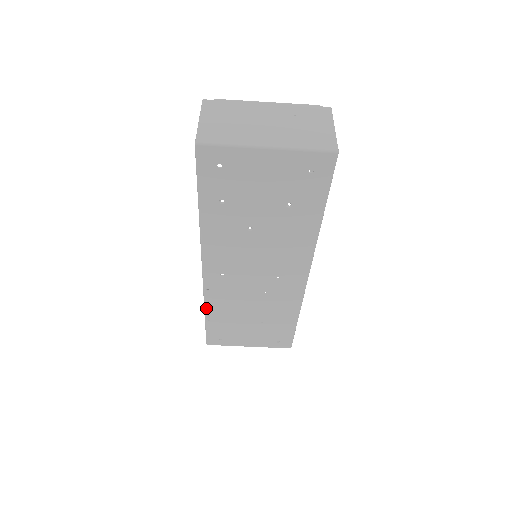
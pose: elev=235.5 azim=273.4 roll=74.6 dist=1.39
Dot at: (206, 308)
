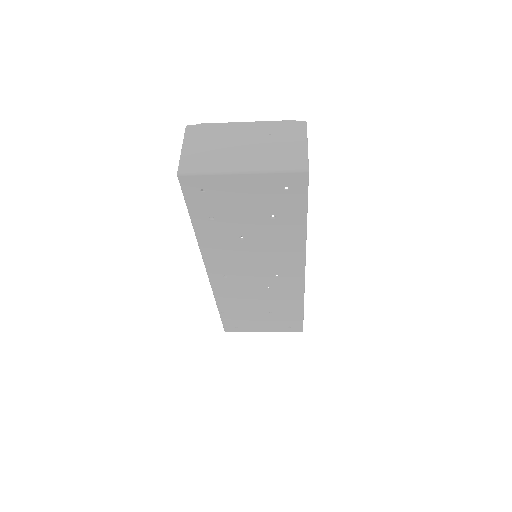
Dot at: (217, 303)
